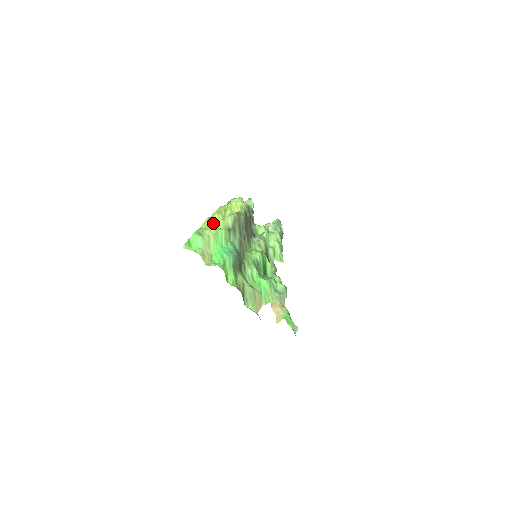
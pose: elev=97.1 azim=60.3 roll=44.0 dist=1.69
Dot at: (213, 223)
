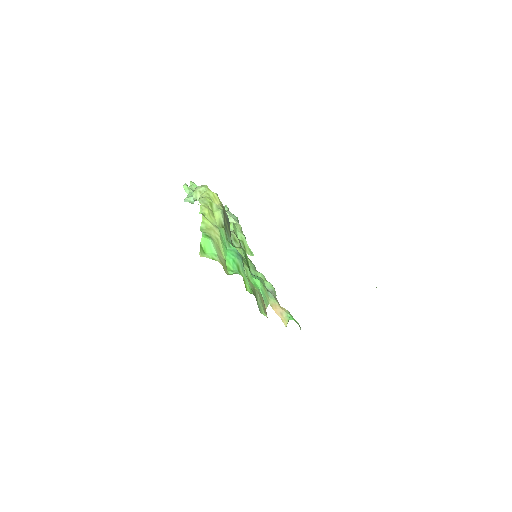
Dot at: occluded
